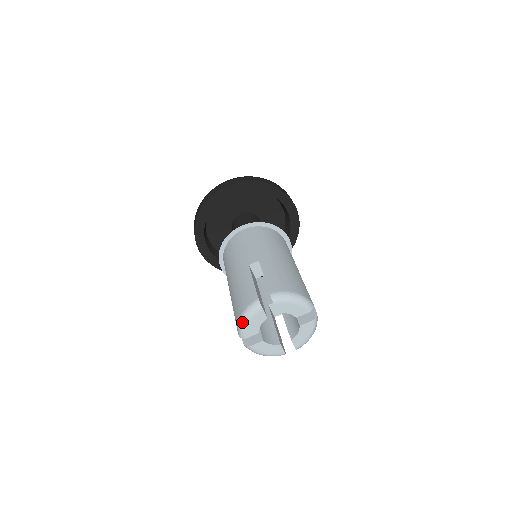
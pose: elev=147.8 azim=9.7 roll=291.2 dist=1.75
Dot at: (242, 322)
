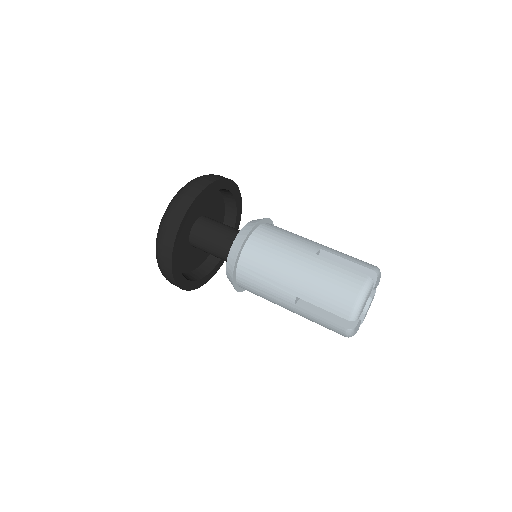
Dot at: (361, 302)
